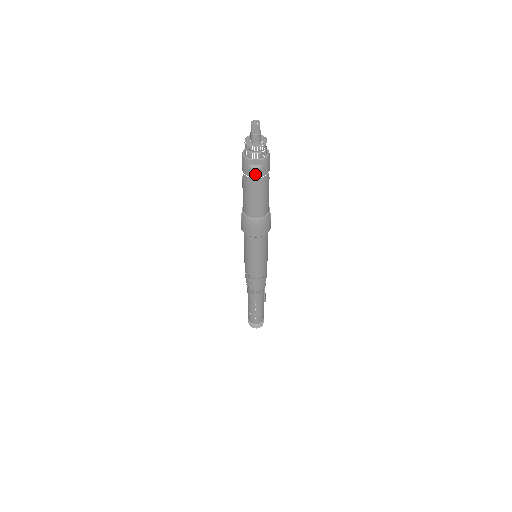
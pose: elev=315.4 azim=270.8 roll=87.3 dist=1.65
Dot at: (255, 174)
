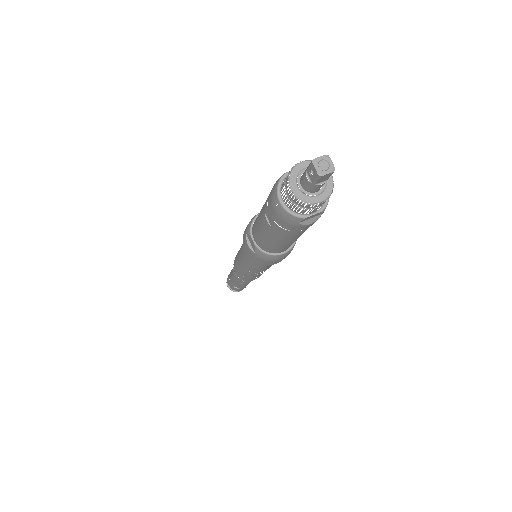
Dot at: (306, 227)
